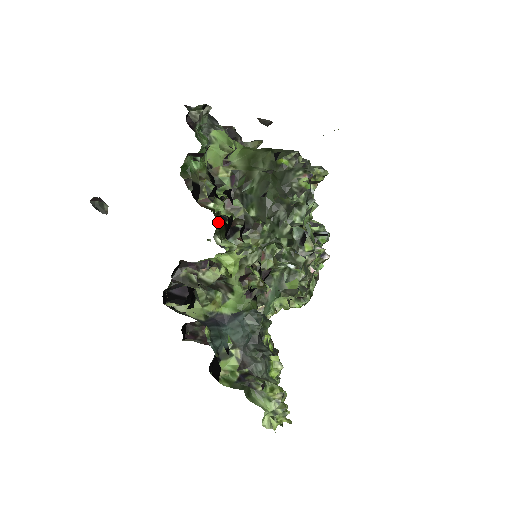
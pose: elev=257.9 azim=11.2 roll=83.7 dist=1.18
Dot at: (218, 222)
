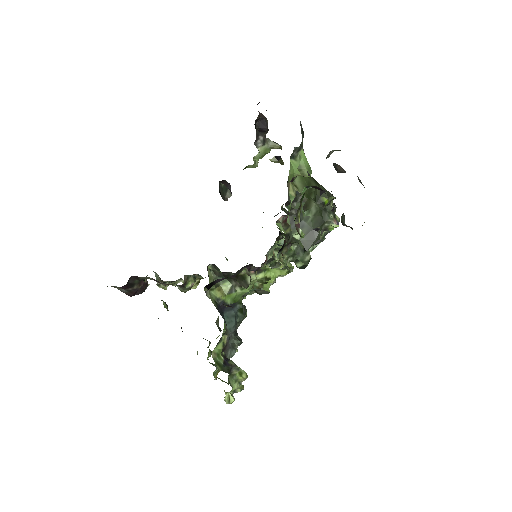
Dot at: occluded
